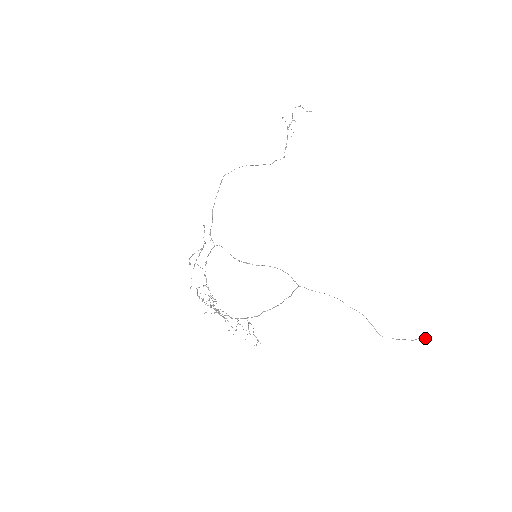
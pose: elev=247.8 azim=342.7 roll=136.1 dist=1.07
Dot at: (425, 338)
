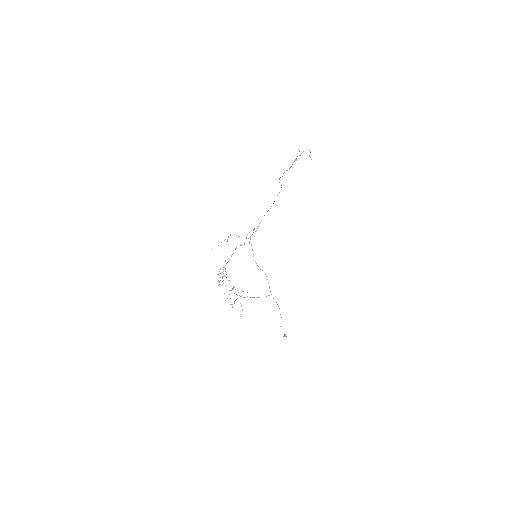
Dot at: (285, 335)
